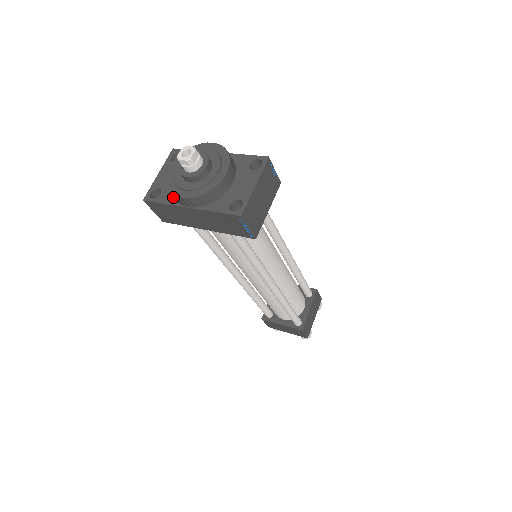
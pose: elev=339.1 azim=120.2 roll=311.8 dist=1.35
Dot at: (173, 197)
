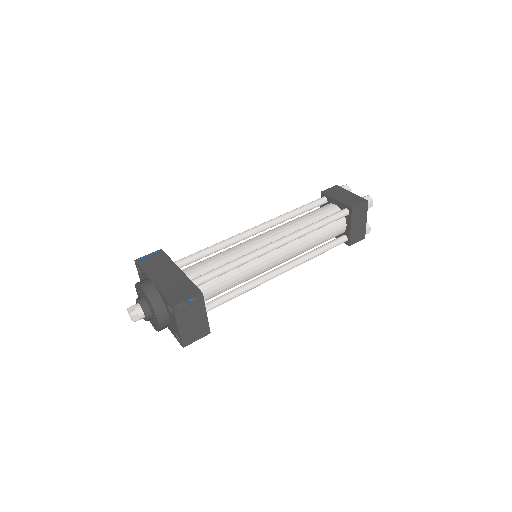
Dot at: occluded
